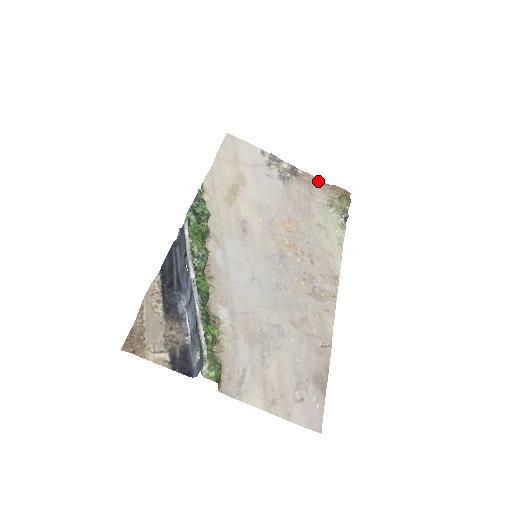
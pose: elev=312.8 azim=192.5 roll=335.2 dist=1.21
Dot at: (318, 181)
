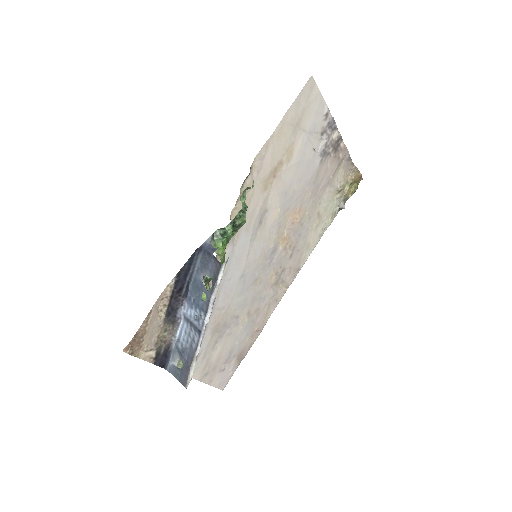
Dot at: (348, 159)
